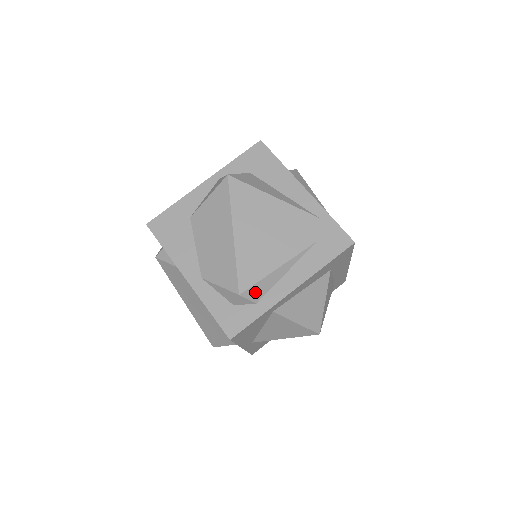
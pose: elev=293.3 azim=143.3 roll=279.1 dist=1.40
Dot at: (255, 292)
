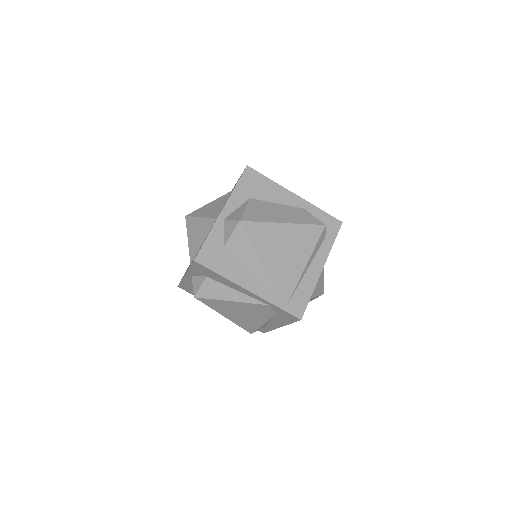
Dot at: occluded
